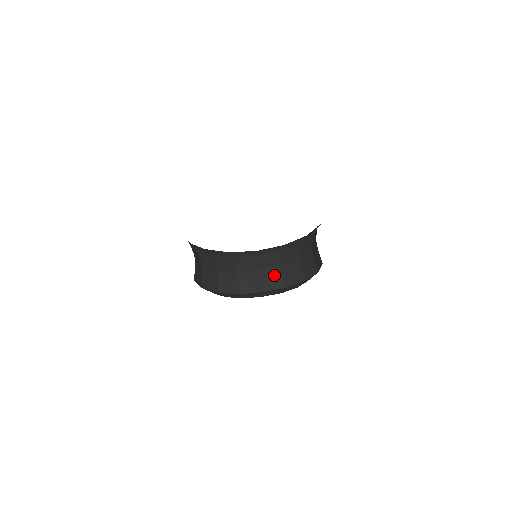
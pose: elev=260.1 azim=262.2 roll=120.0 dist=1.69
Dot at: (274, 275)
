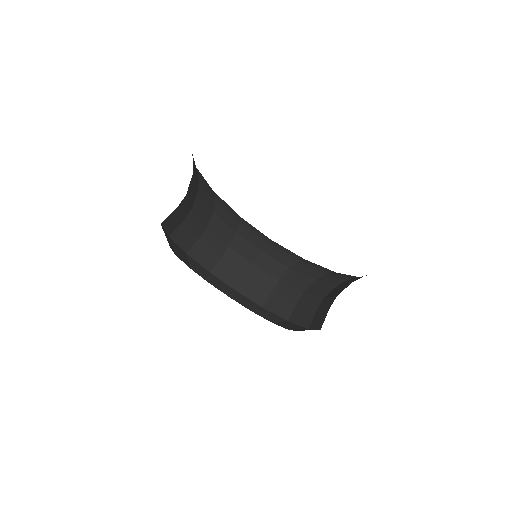
Dot at: (288, 297)
